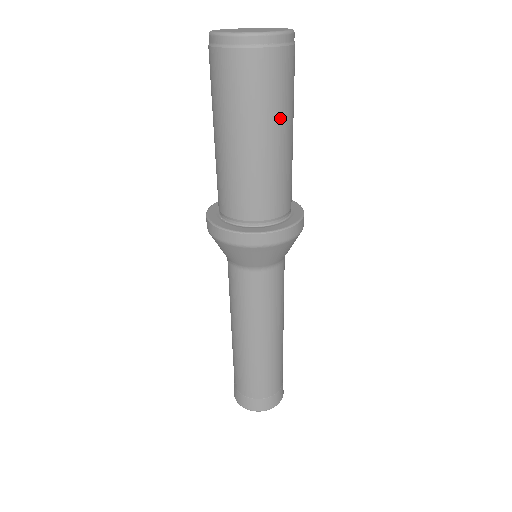
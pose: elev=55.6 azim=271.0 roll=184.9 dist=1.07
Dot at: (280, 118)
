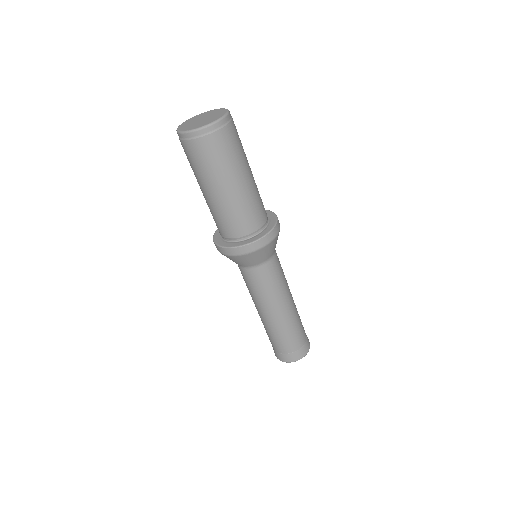
Dot at: (235, 170)
